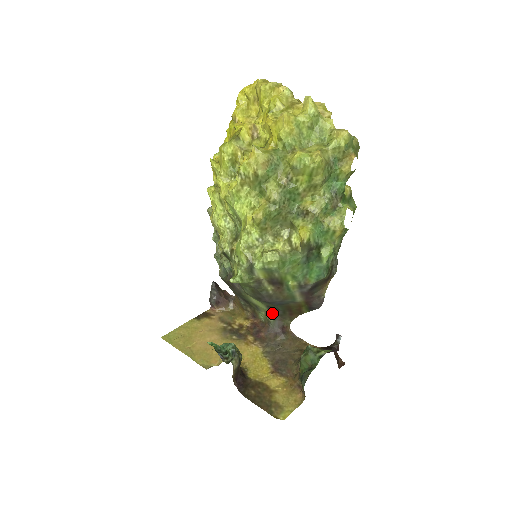
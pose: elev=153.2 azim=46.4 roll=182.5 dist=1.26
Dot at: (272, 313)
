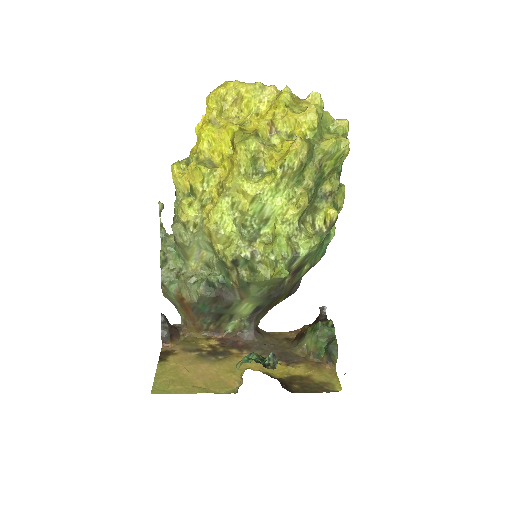
Dot at: (251, 316)
